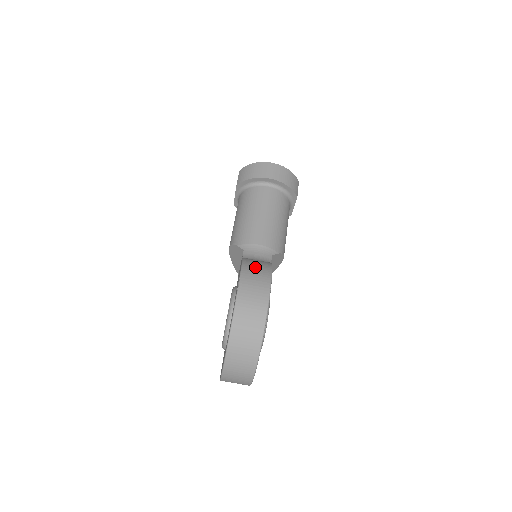
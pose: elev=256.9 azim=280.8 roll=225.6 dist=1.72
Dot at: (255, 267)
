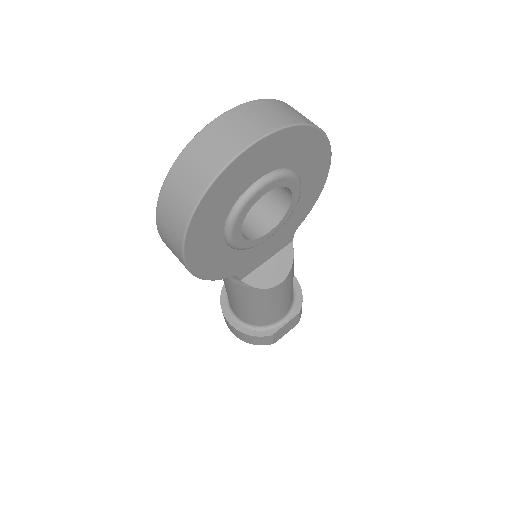
Dot at: occluded
